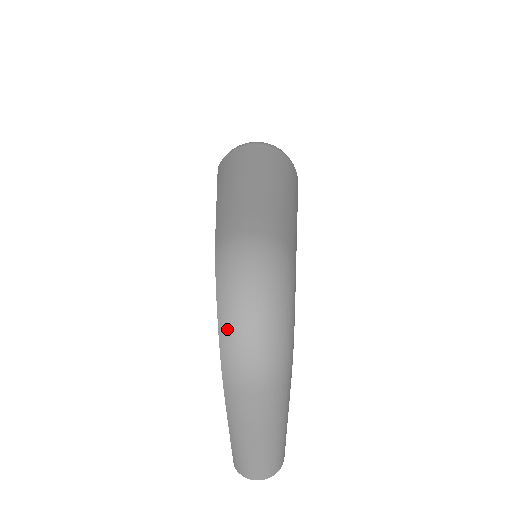
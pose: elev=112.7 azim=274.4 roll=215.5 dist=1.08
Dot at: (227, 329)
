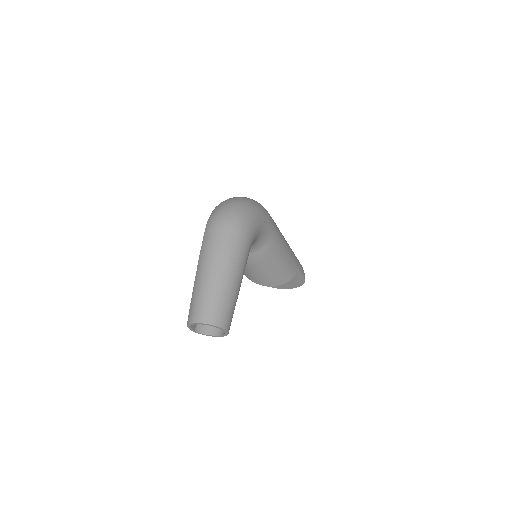
Dot at: (219, 205)
